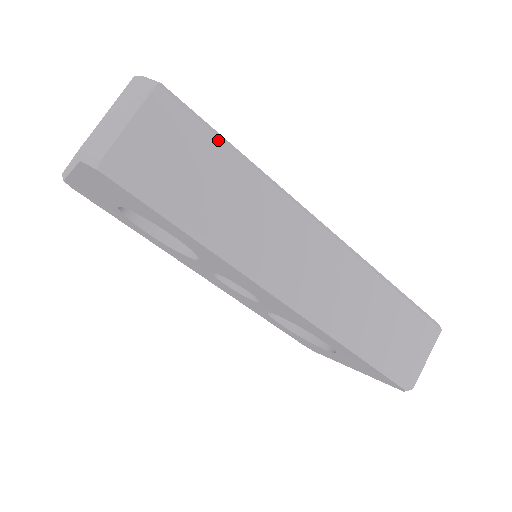
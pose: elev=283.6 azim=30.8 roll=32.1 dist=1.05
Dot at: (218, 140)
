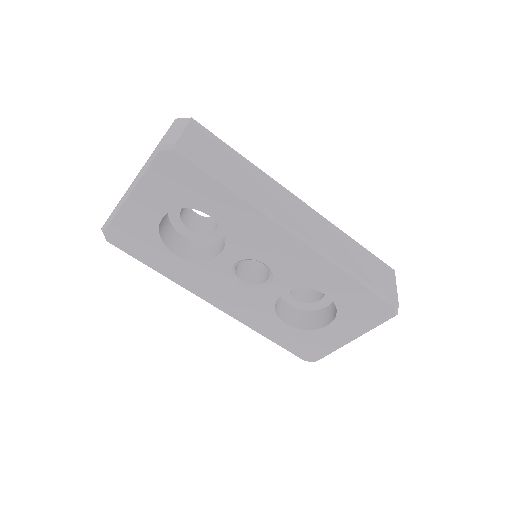
Dot at: (229, 147)
